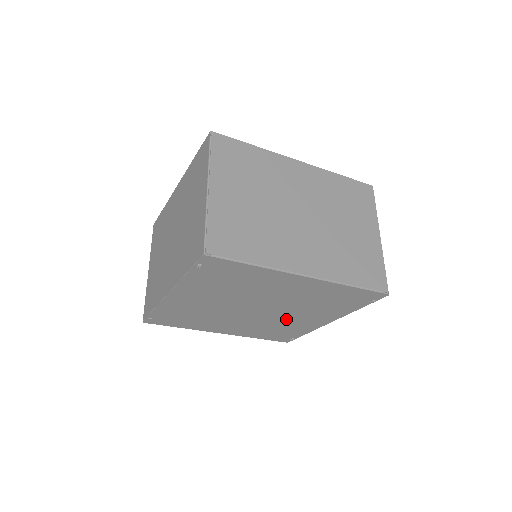
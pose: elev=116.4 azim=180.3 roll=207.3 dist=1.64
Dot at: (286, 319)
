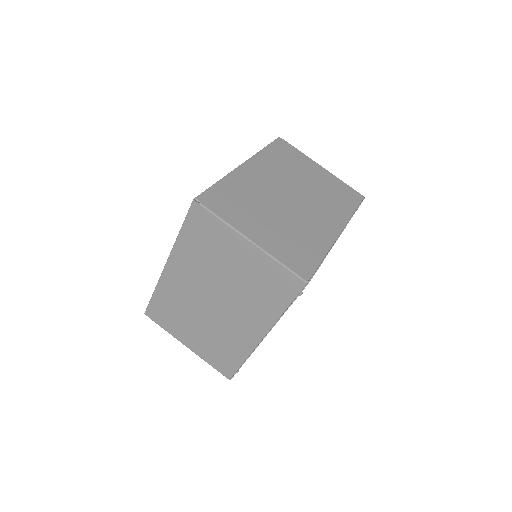
Dot at: occluded
